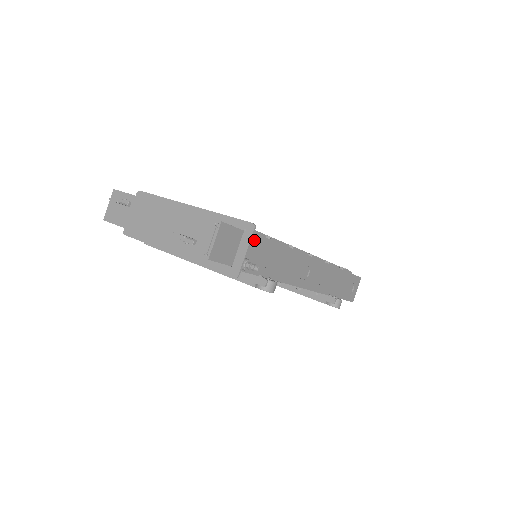
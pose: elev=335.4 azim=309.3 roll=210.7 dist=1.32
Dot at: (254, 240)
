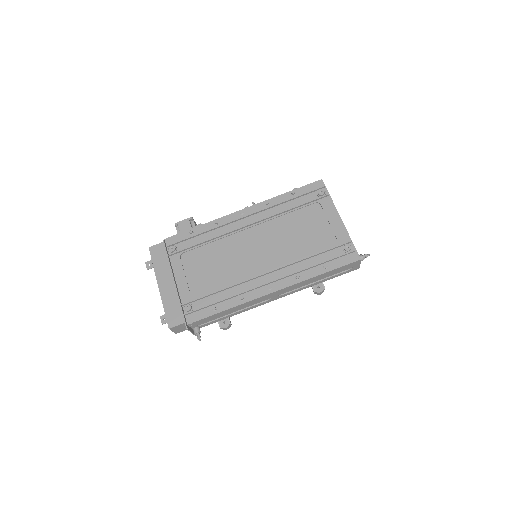
Dot at: (198, 322)
